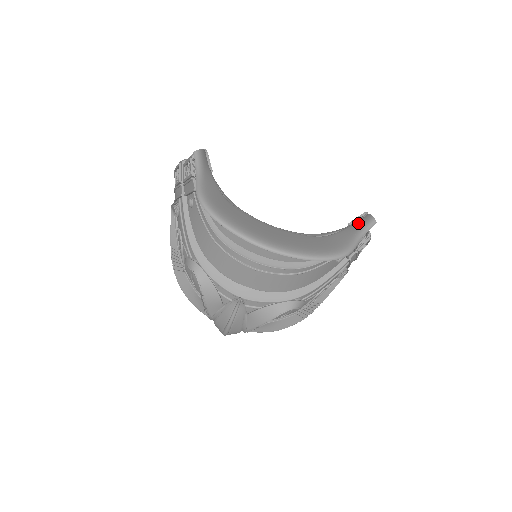
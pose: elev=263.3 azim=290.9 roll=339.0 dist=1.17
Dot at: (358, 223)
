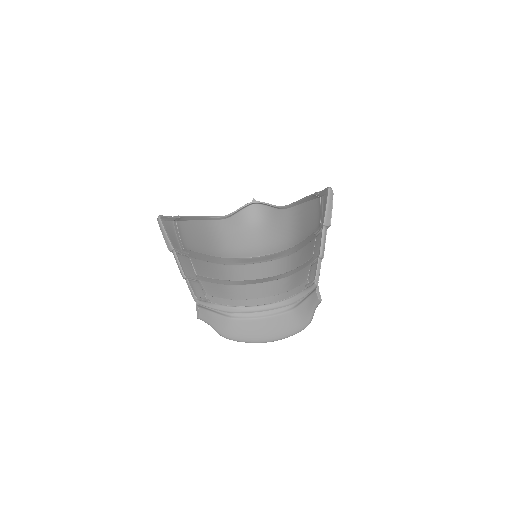
Dot at: (311, 300)
